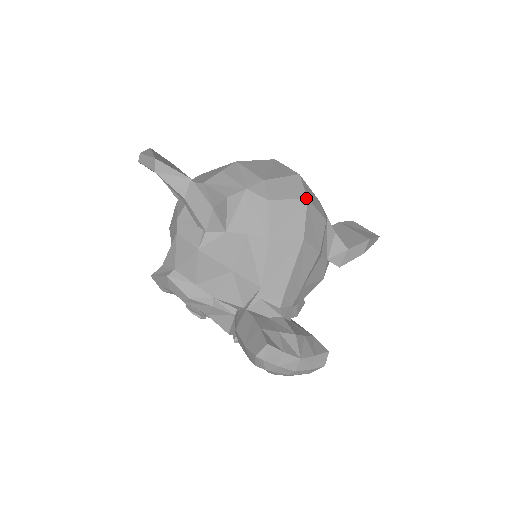
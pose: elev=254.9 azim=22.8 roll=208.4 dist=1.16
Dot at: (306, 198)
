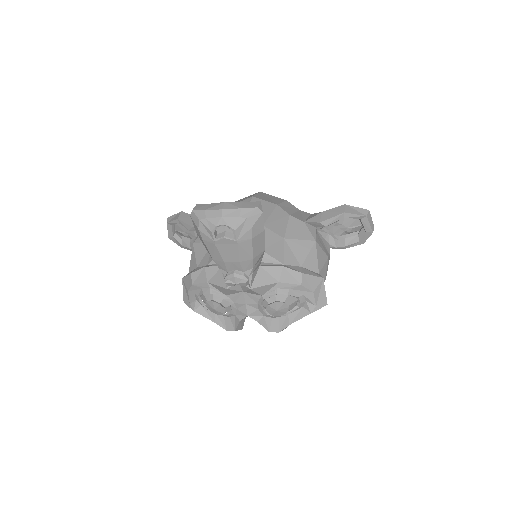
Dot at: (259, 192)
